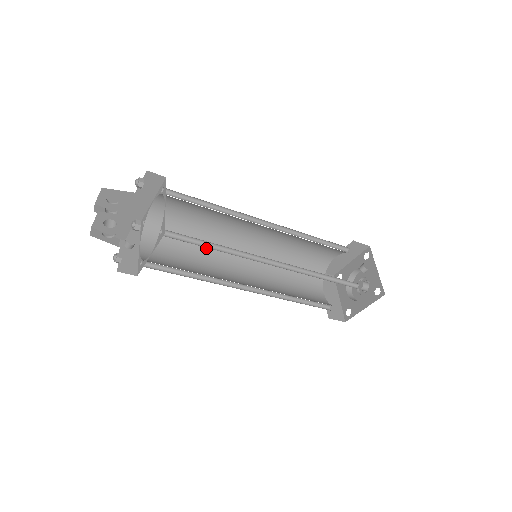
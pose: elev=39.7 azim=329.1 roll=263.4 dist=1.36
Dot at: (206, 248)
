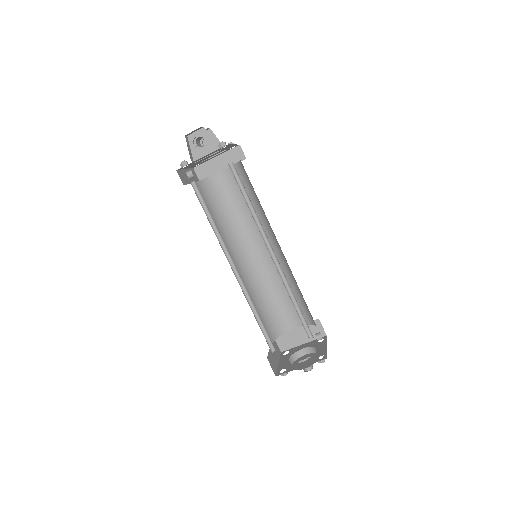
Dot at: (224, 230)
